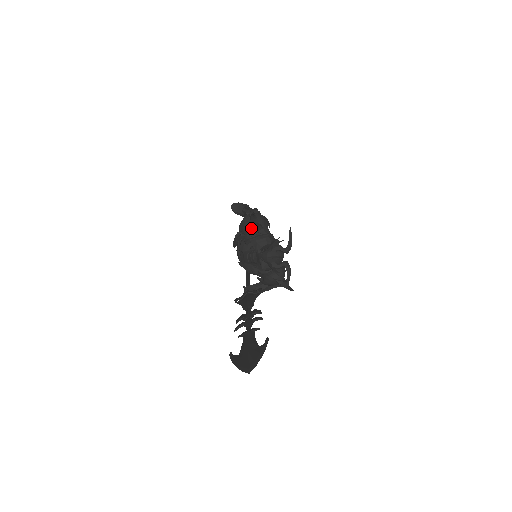
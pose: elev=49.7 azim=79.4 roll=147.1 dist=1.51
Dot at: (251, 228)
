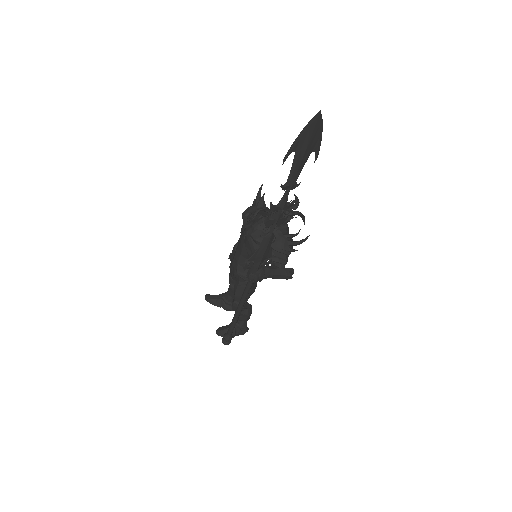
Dot at: (258, 204)
